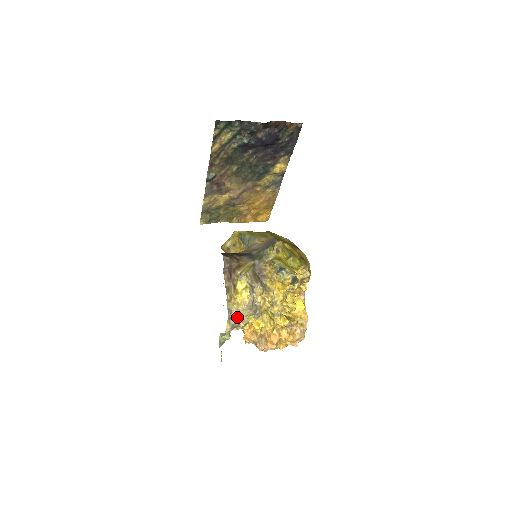
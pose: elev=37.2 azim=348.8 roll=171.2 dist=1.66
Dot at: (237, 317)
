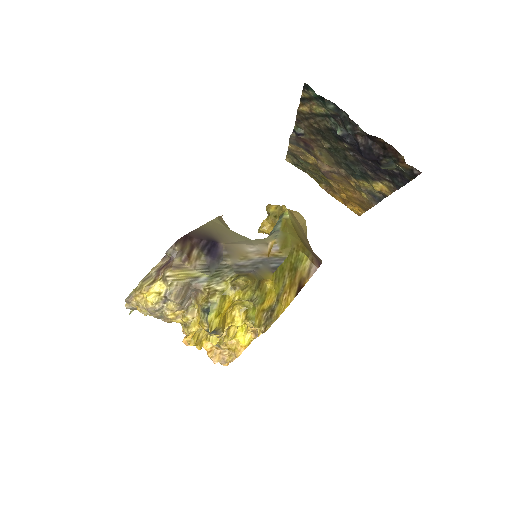
Dot at: (137, 307)
